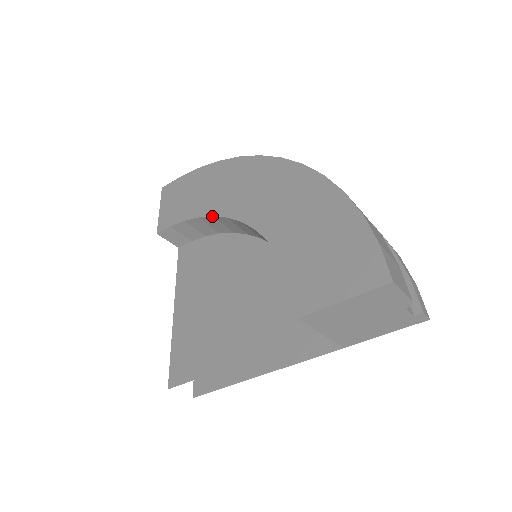
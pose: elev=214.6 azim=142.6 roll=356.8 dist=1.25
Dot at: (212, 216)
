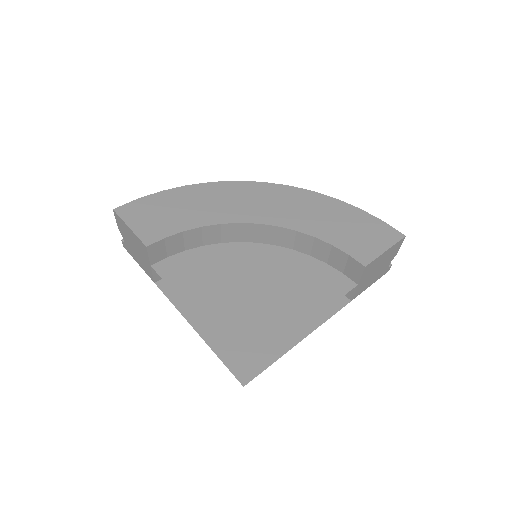
Dot at: (220, 224)
